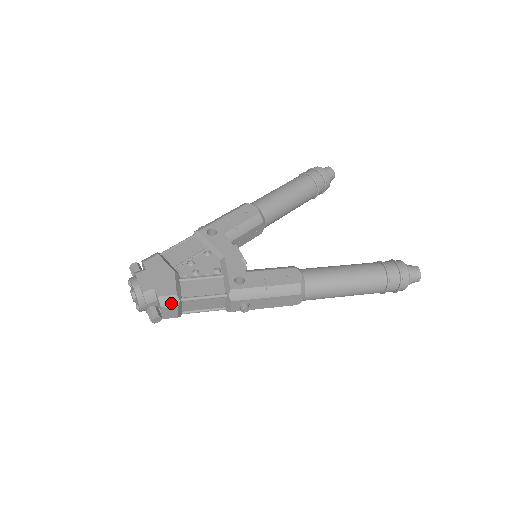
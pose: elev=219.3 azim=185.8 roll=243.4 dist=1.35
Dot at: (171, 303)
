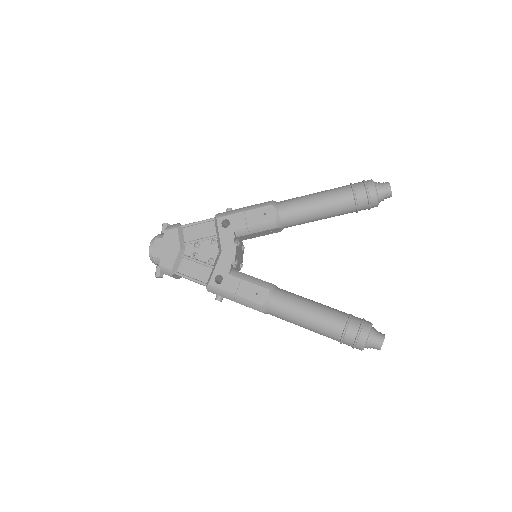
Dot at: (167, 273)
